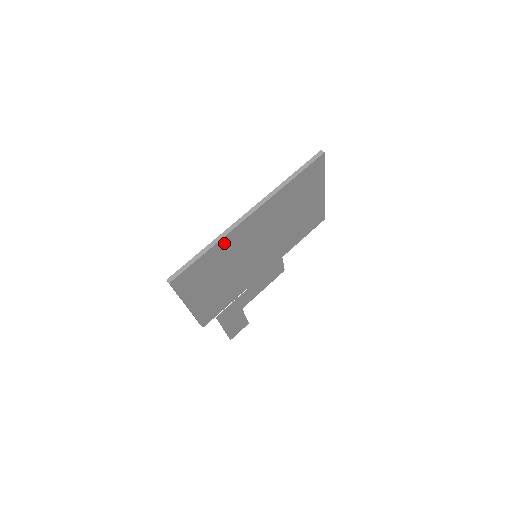
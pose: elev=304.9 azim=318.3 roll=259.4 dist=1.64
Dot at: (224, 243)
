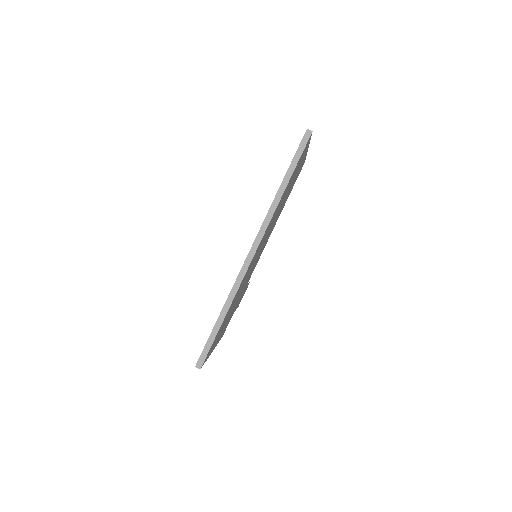
Dot at: (236, 293)
